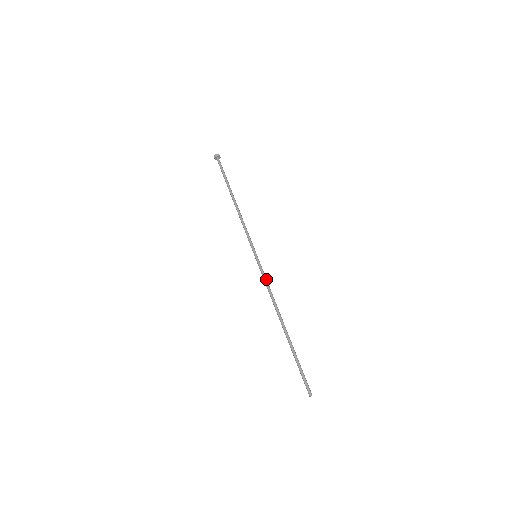
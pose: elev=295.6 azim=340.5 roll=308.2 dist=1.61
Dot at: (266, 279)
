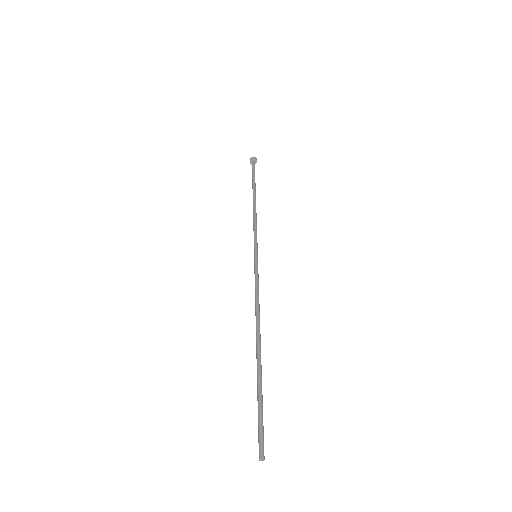
Dot at: occluded
